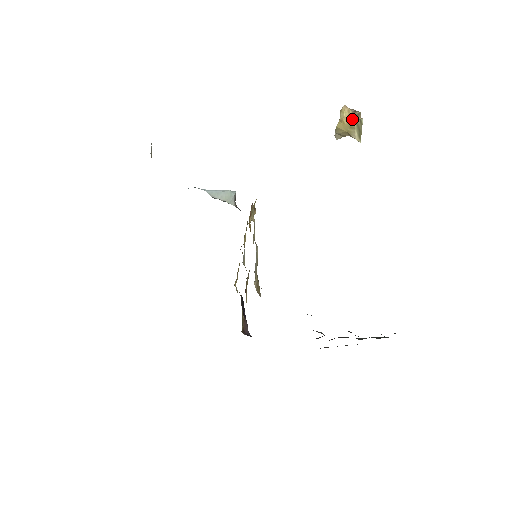
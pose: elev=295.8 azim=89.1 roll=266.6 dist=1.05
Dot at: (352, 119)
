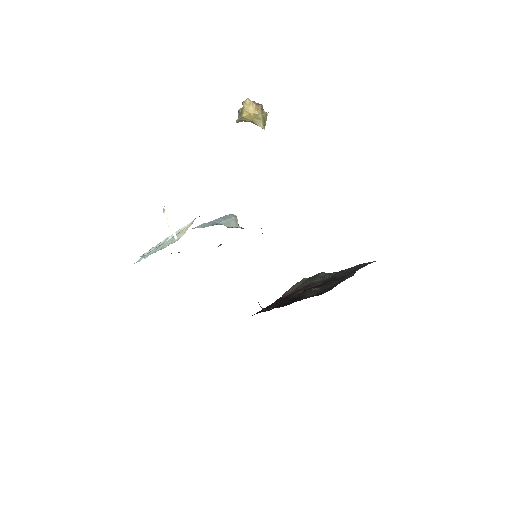
Dot at: (258, 112)
